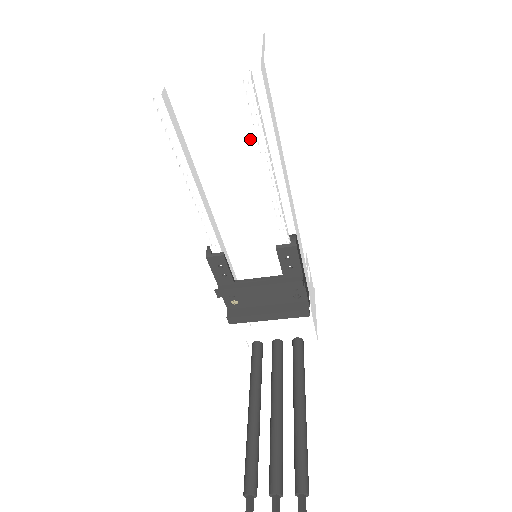
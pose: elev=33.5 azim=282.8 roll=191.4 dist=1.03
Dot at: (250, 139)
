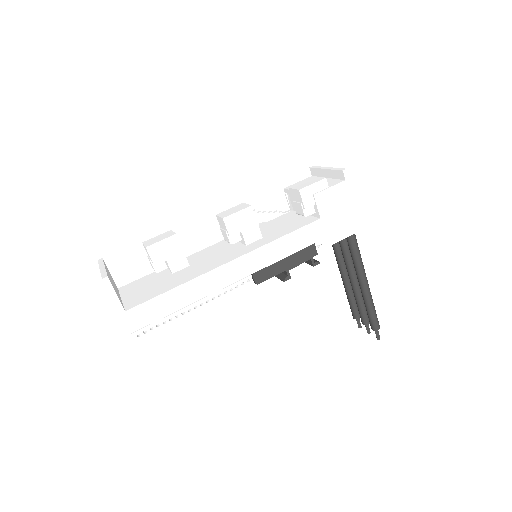
Dot at: occluded
